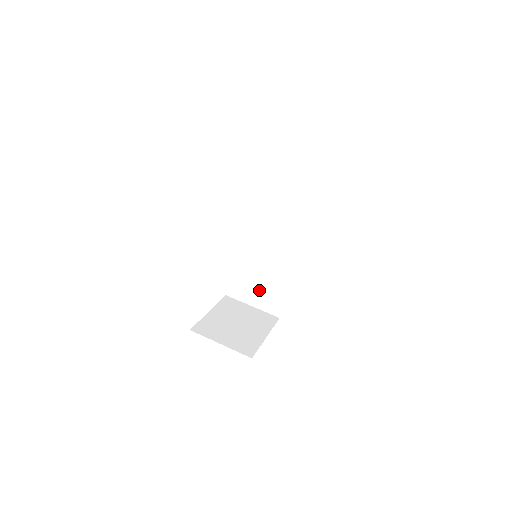
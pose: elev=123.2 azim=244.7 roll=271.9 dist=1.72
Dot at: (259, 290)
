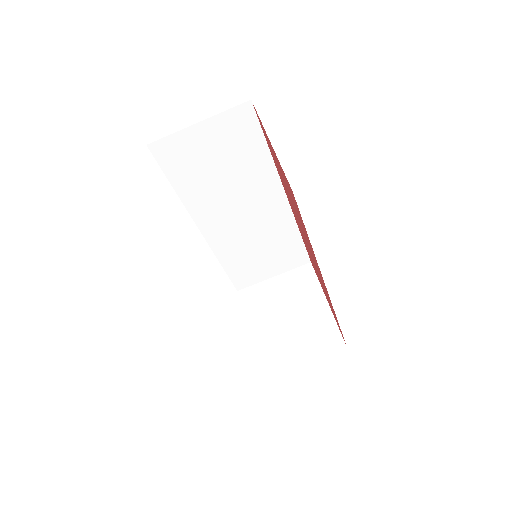
Dot at: (269, 260)
